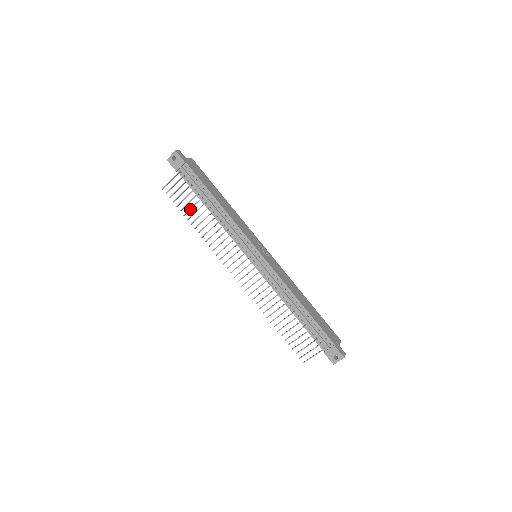
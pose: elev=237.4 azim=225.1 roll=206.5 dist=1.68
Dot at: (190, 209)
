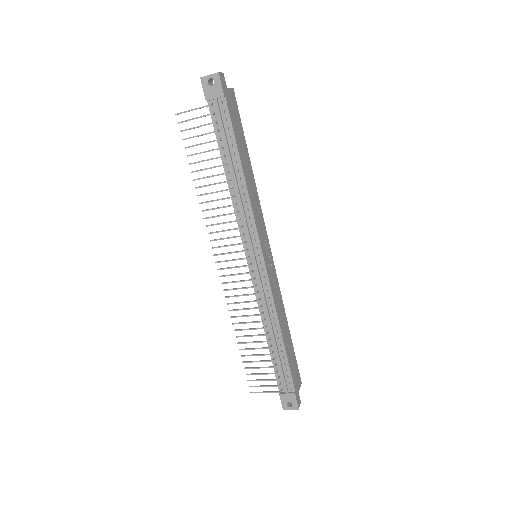
Dot at: (202, 161)
